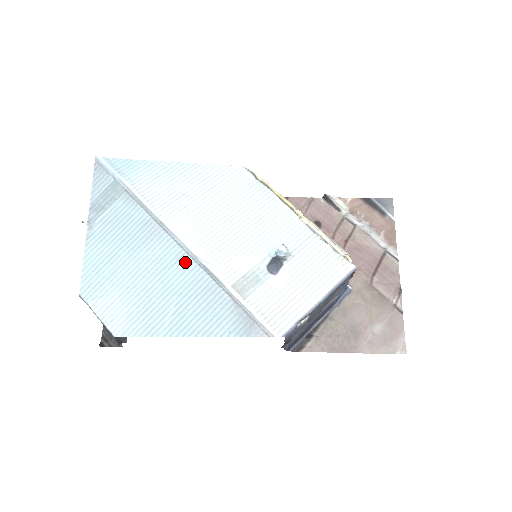
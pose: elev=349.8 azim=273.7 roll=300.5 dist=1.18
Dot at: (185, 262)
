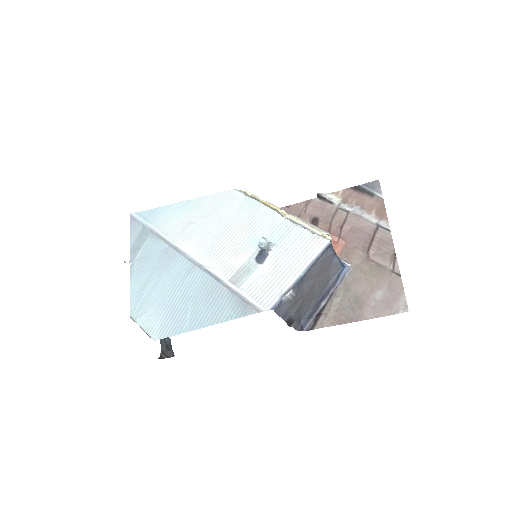
Dot at: (194, 271)
